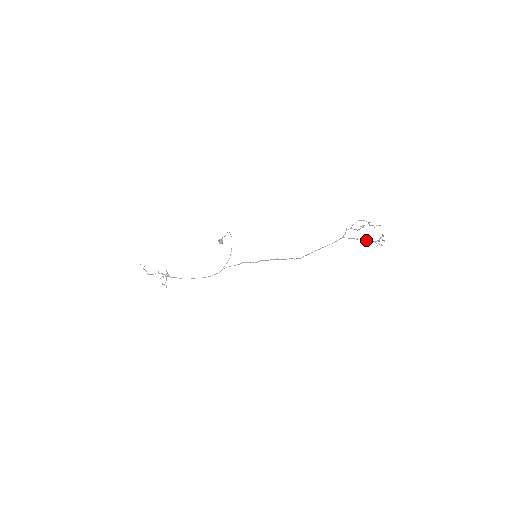
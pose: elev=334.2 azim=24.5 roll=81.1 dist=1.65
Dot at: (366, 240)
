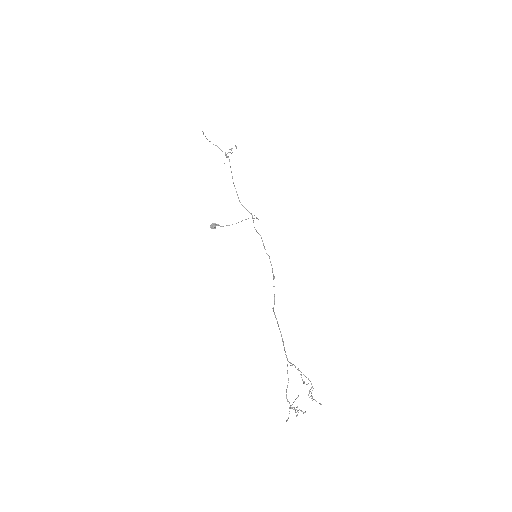
Dot at: (286, 395)
